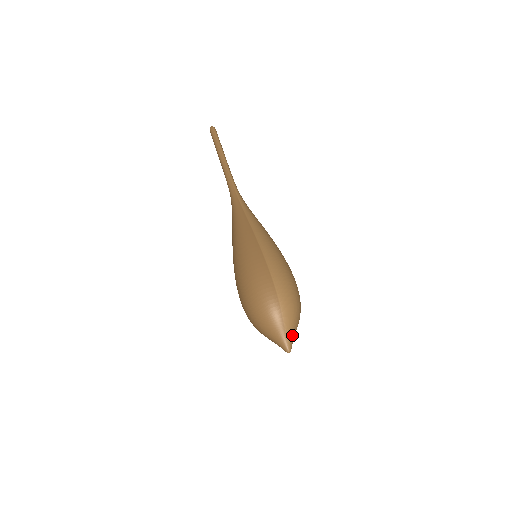
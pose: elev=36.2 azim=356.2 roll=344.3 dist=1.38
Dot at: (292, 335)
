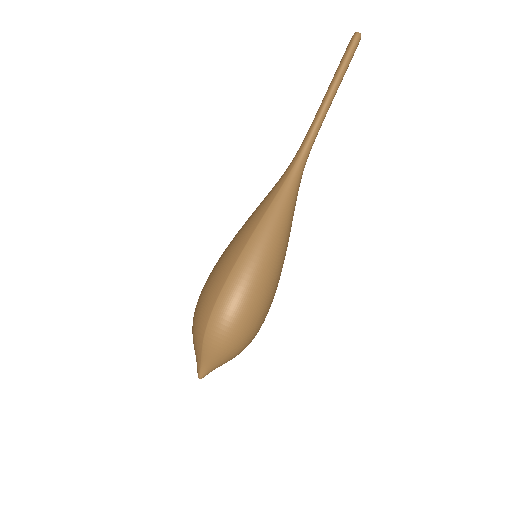
Dot at: (209, 367)
